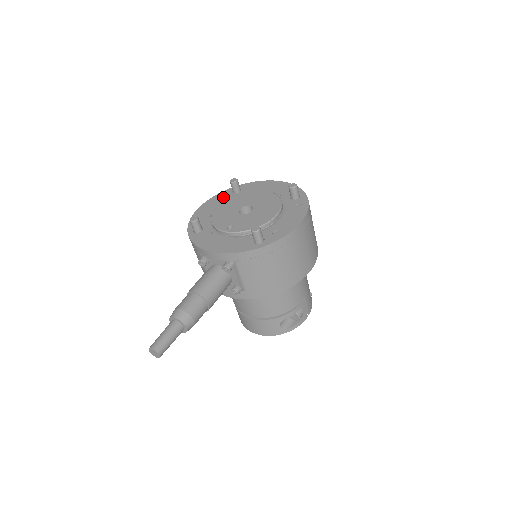
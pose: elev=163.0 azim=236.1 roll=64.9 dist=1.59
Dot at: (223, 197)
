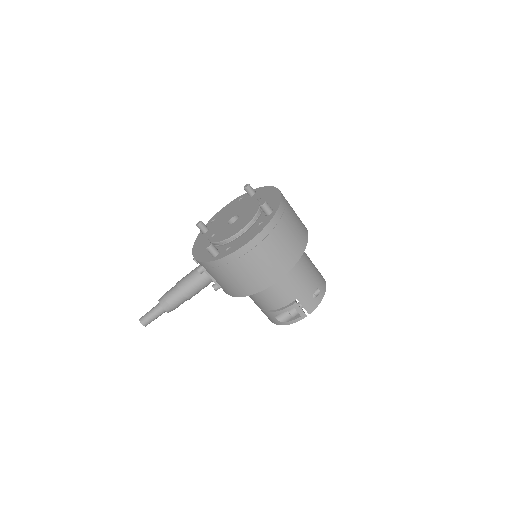
Dot at: (242, 199)
